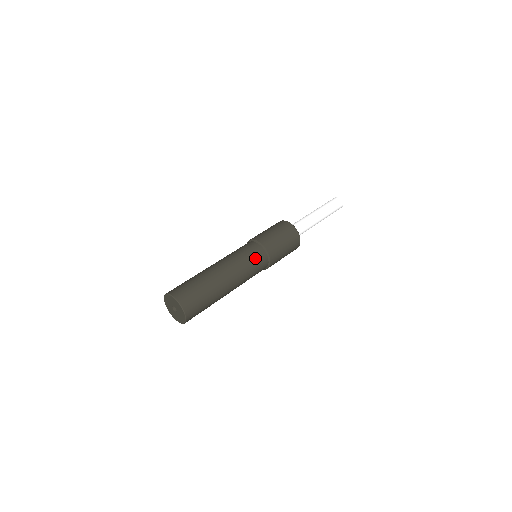
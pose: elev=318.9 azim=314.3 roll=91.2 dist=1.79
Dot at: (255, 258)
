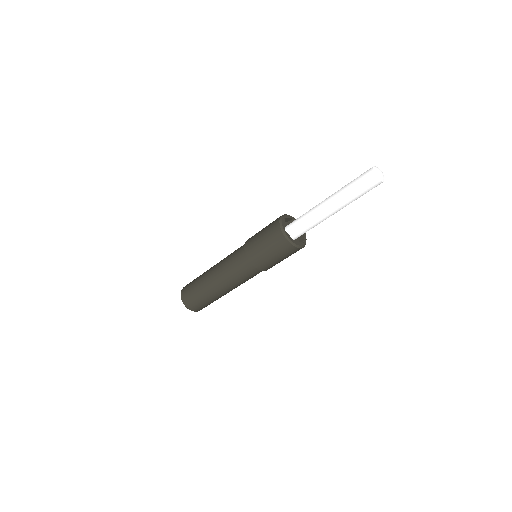
Dot at: (238, 266)
